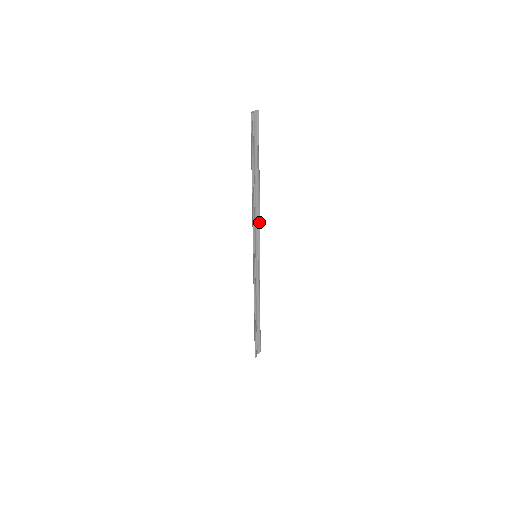
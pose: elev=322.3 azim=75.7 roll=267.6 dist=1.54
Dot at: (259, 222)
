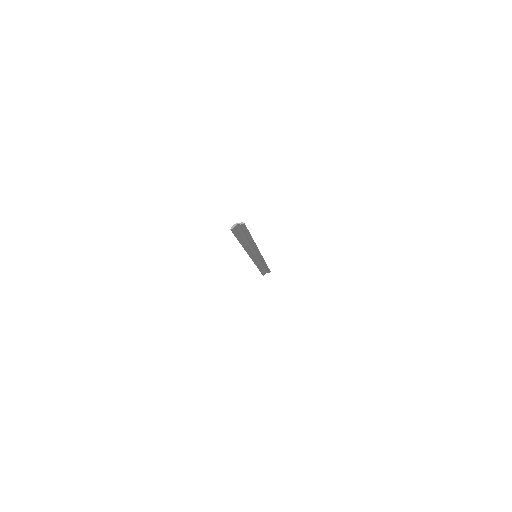
Dot at: (257, 248)
